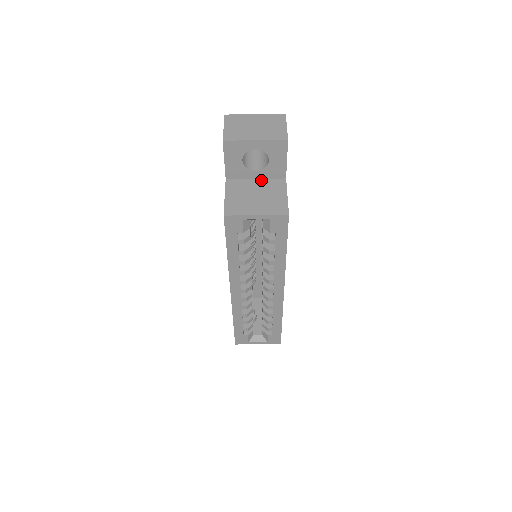
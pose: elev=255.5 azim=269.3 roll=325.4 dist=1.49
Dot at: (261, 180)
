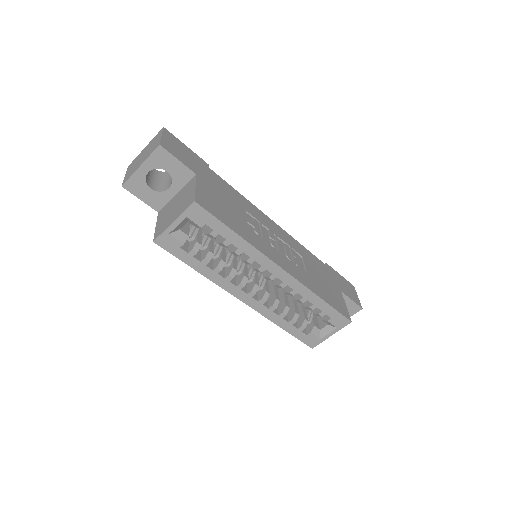
Dot at: (180, 192)
